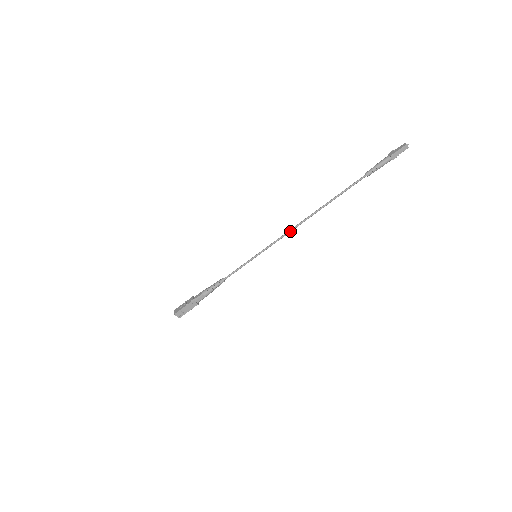
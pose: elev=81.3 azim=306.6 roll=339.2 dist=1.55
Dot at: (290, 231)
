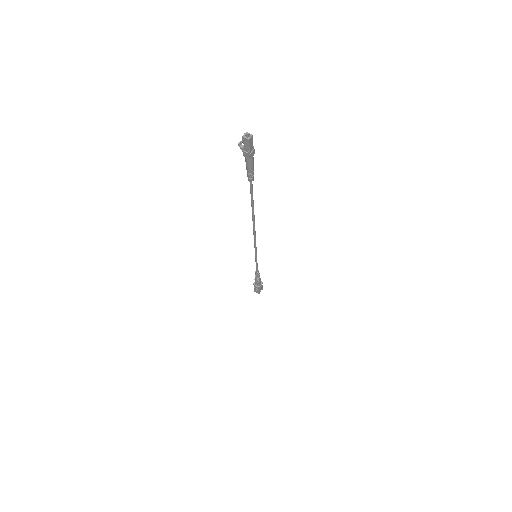
Dot at: (255, 238)
